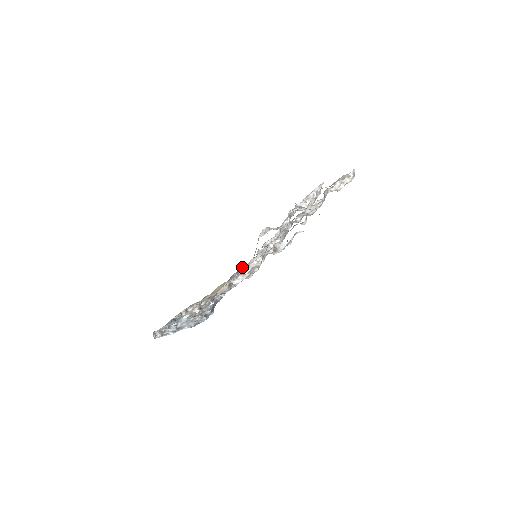
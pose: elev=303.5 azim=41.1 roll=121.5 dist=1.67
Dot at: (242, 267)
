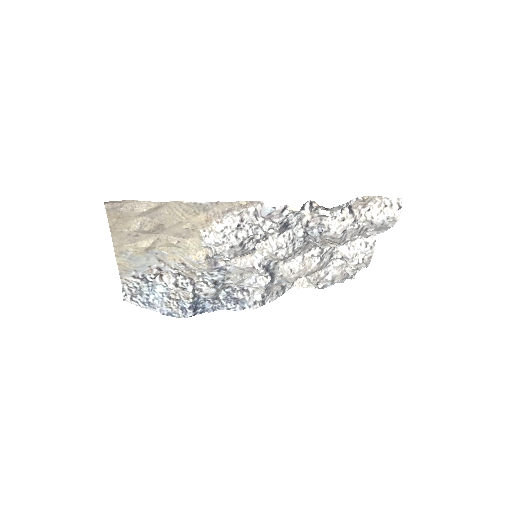
Dot at: (250, 287)
